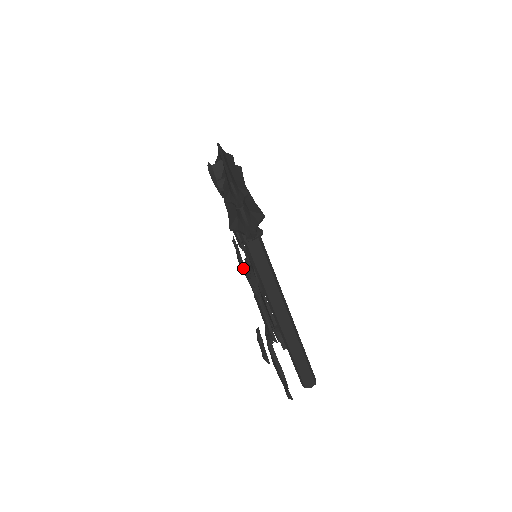
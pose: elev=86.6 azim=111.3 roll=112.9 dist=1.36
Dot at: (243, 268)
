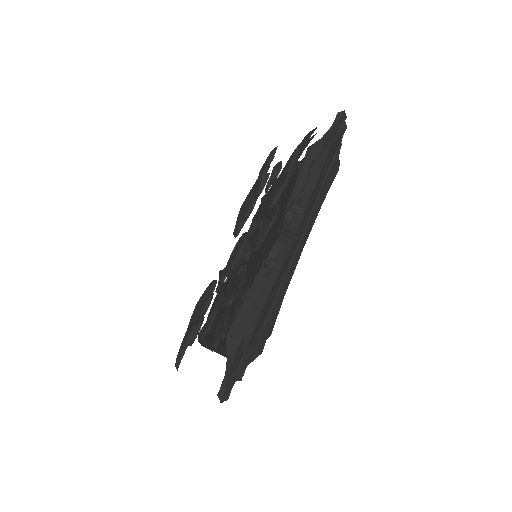
Dot at: (211, 348)
